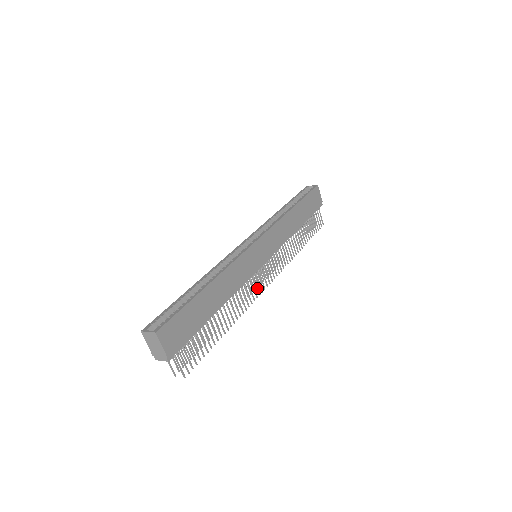
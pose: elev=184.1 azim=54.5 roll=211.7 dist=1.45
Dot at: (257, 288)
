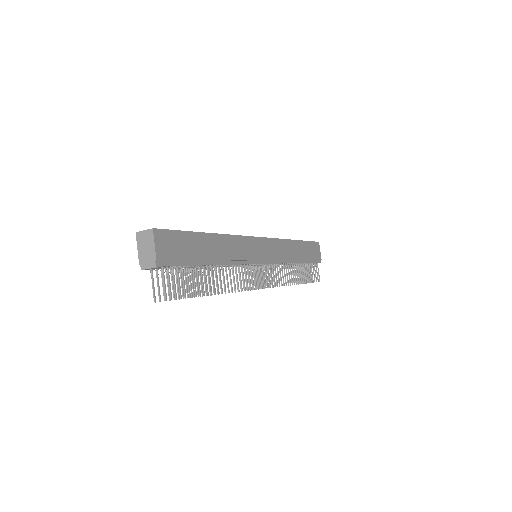
Dot at: (252, 281)
